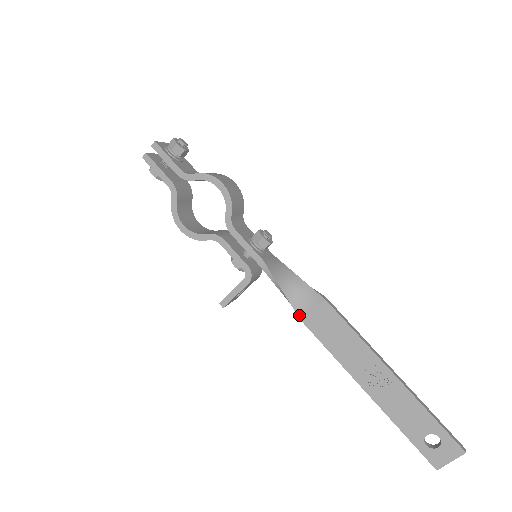
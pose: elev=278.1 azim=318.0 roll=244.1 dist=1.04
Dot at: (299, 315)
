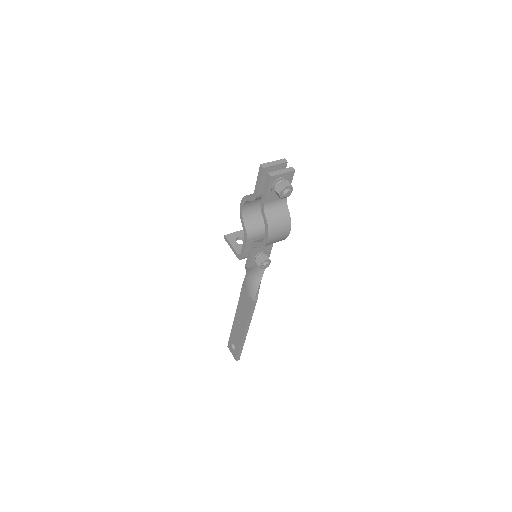
Dot at: (243, 285)
